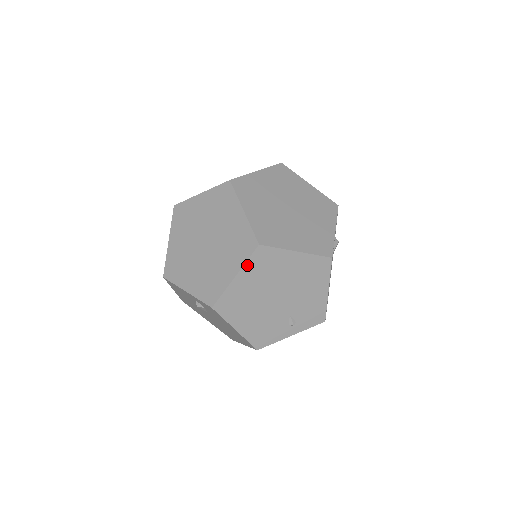
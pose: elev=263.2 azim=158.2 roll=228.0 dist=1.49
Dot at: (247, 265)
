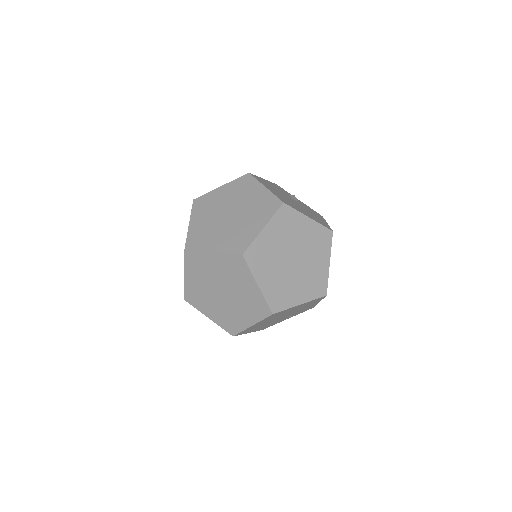
Dot at: occluded
